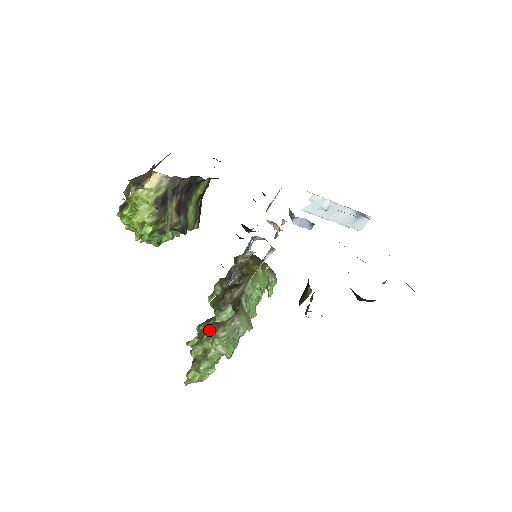
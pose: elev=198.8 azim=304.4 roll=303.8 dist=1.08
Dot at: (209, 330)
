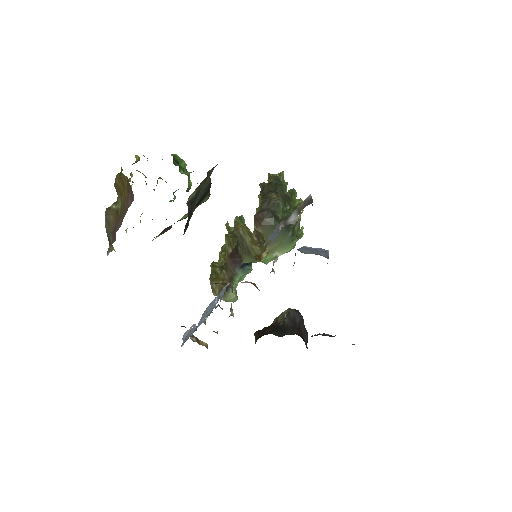
Dot at: (211, 280)
